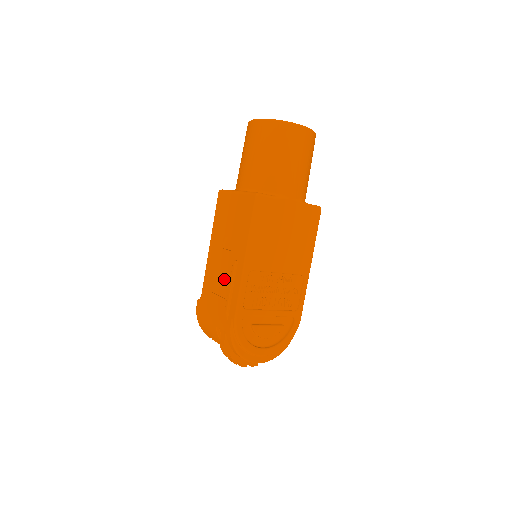
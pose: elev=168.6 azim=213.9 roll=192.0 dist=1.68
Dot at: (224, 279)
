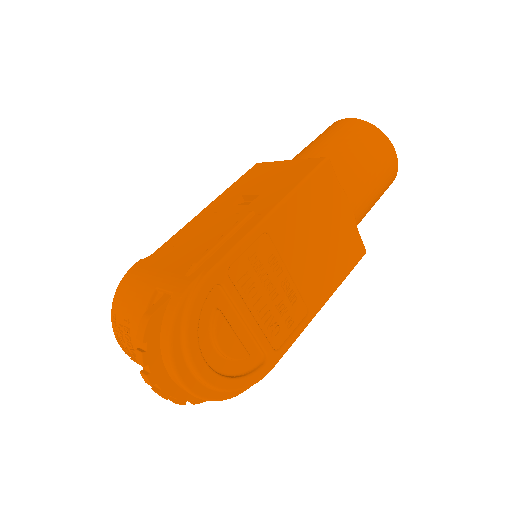
Dot at: (214, 233)
